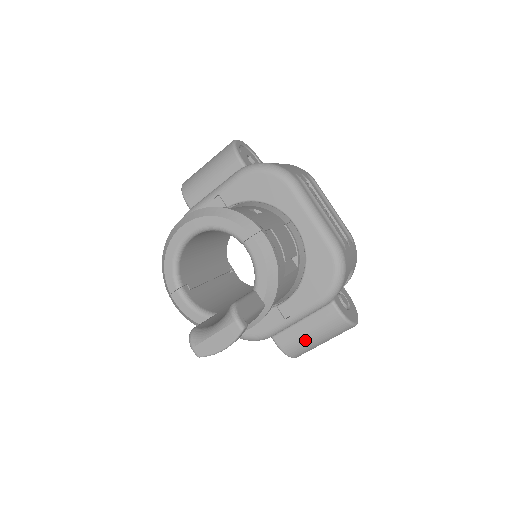
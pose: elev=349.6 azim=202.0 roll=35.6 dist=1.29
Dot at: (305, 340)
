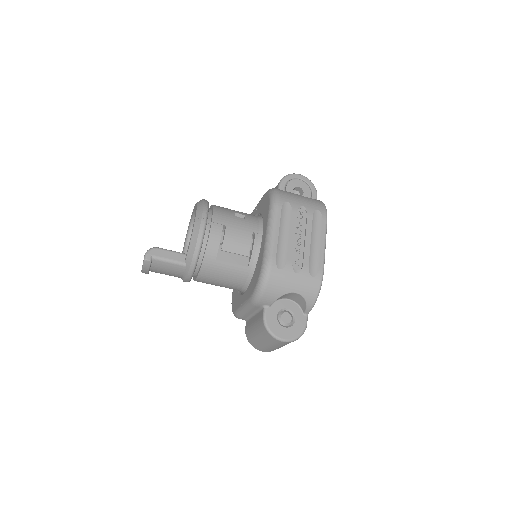
Dot at: (252, 332)
